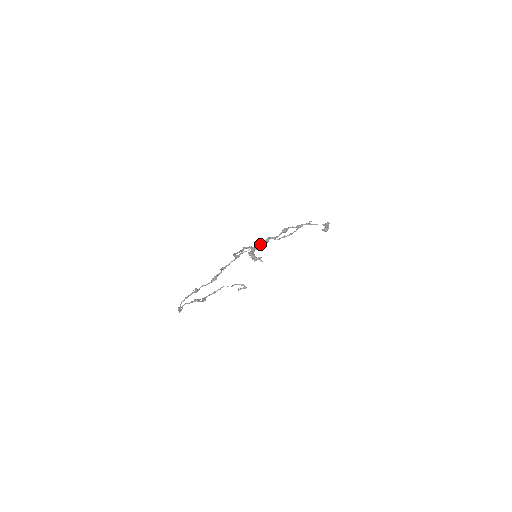
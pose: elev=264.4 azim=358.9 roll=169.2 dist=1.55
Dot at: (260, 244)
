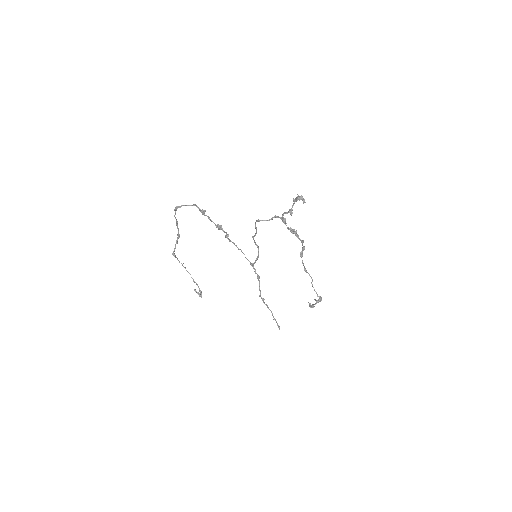
Dot at: (288, 227)
